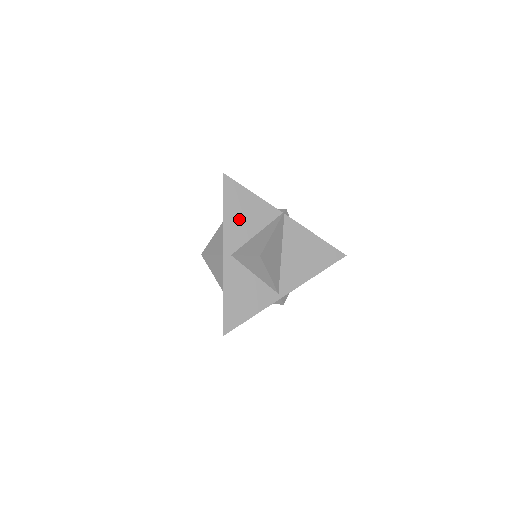
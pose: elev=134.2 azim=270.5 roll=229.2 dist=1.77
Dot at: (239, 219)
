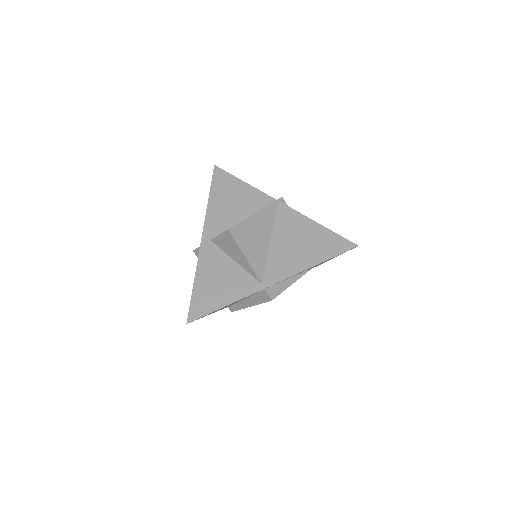
Dot at: (225, 206)
